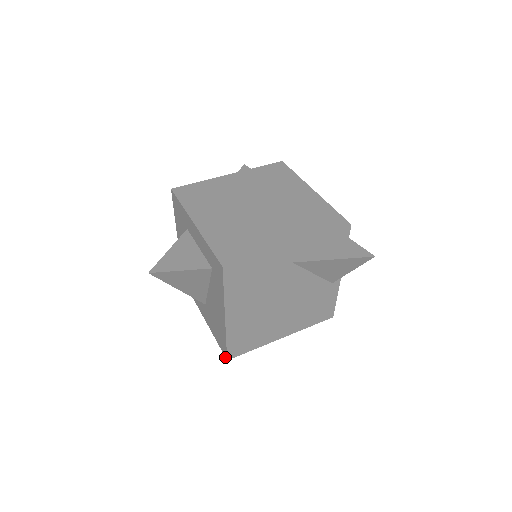
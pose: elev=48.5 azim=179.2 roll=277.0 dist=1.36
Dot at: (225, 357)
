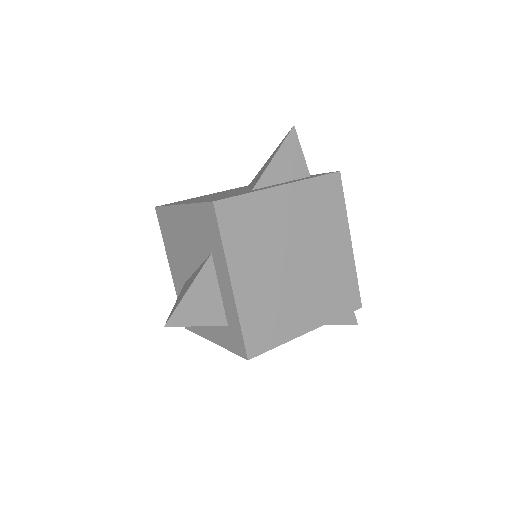
Dot at: occluded
